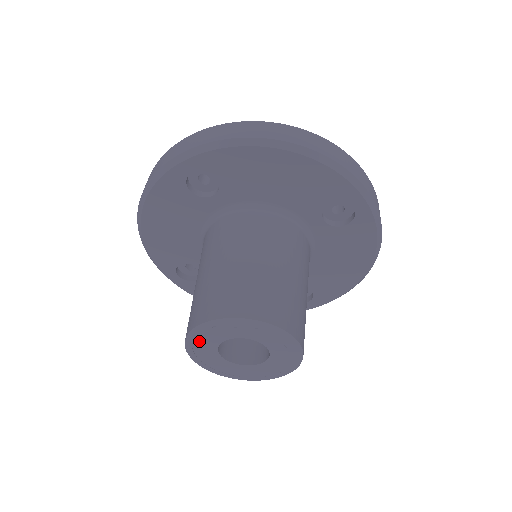
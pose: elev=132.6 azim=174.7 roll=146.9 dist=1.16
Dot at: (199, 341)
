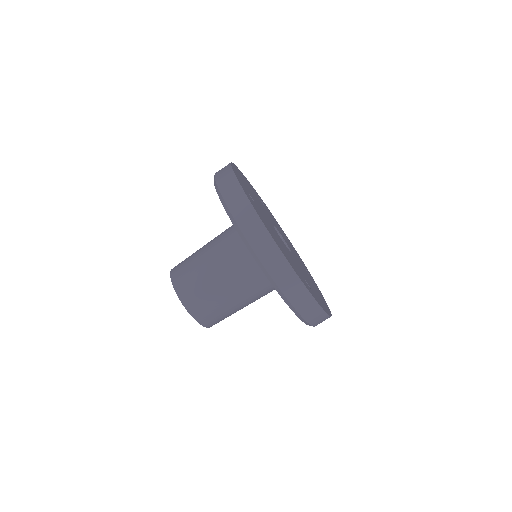
Dot at: occluded
